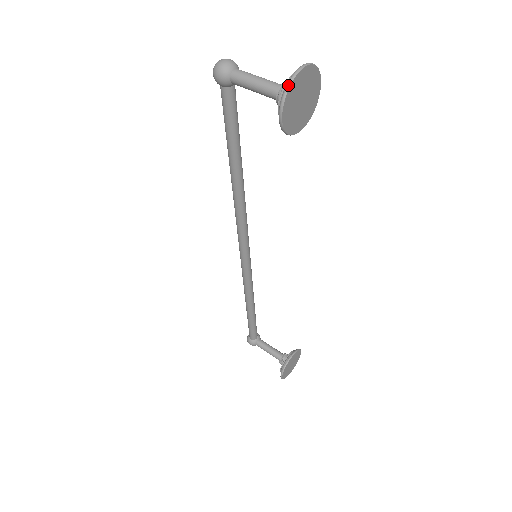
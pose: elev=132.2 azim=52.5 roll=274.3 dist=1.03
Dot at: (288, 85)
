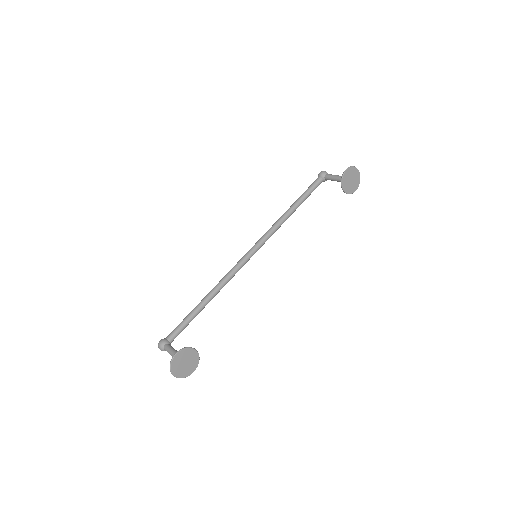
Dot at: (354, 166)
